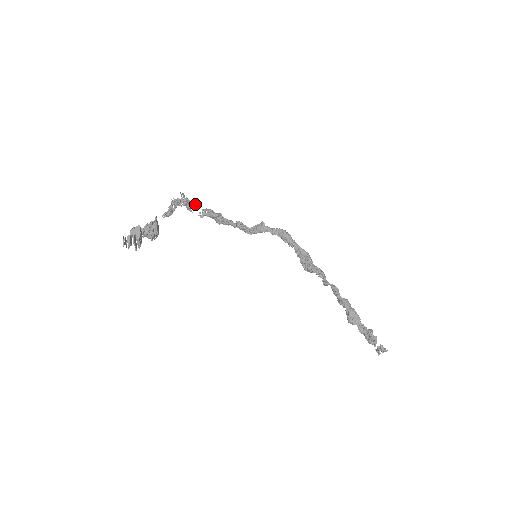
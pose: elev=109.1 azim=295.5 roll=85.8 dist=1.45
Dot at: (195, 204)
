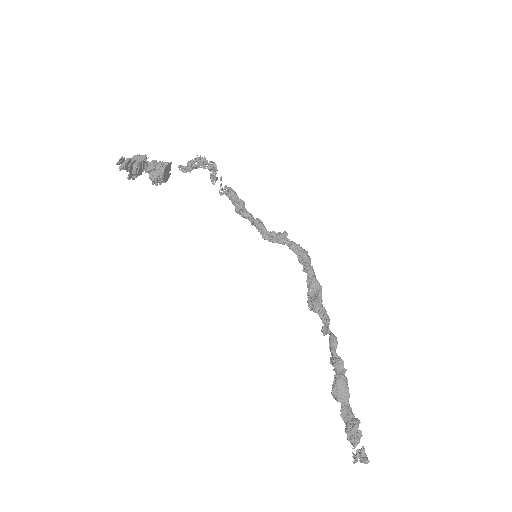
Dot at: (221, 176)
